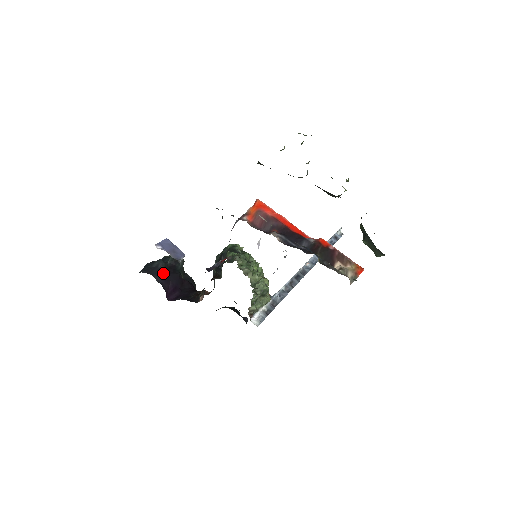
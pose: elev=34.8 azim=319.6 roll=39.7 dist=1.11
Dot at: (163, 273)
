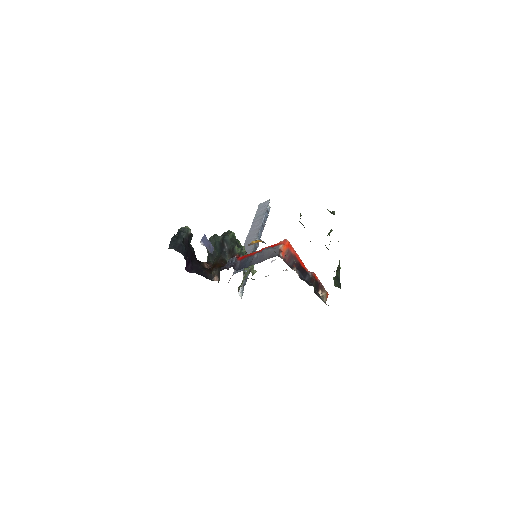
Dot at: (185, 250)
